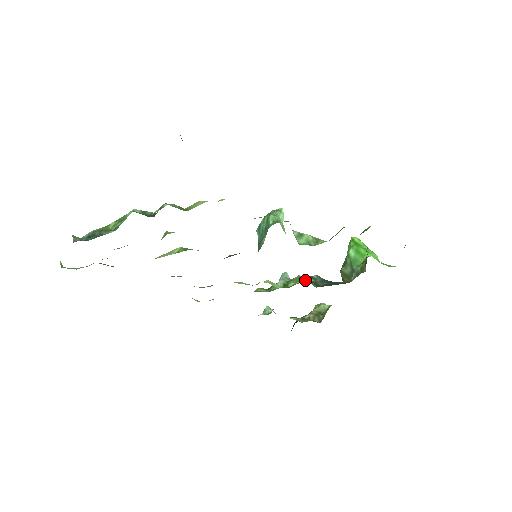
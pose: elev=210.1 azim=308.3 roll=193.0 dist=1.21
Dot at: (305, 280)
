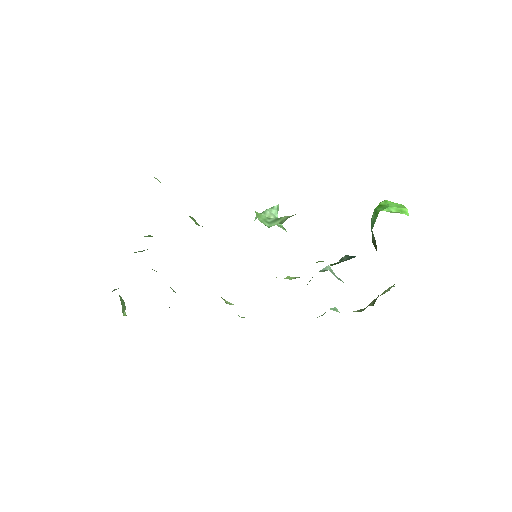
Dot at: occluded
